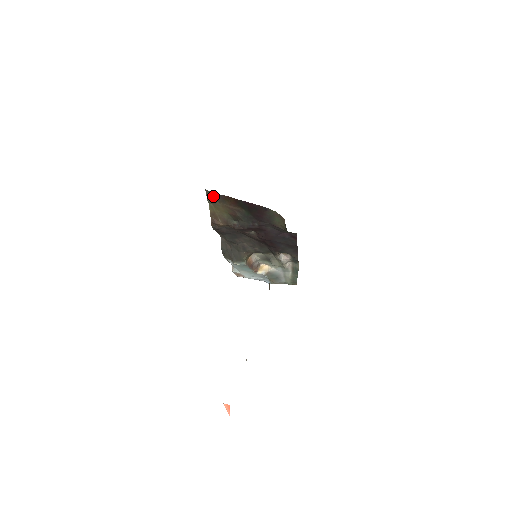
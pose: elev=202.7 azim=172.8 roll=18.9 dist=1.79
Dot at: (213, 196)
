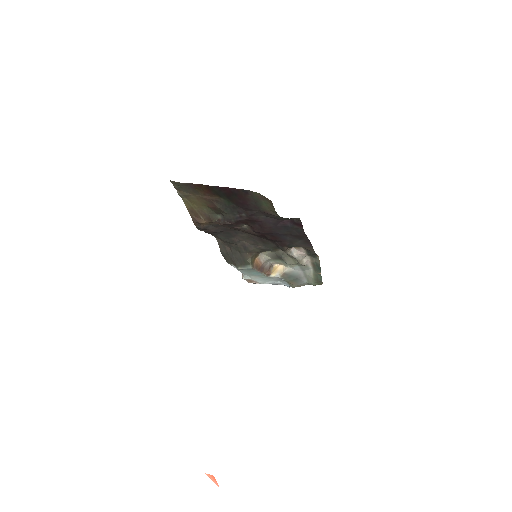
Dot at: (181, 187)
